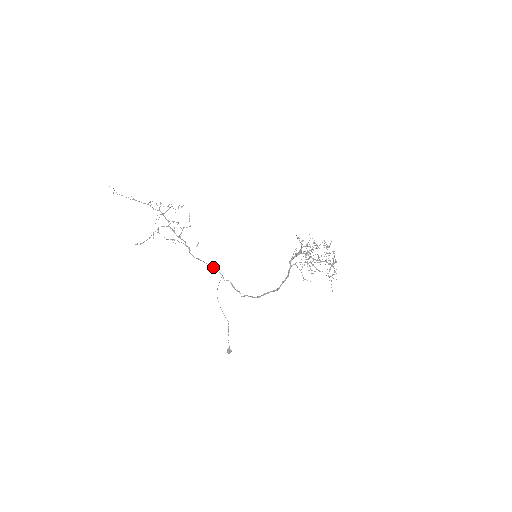
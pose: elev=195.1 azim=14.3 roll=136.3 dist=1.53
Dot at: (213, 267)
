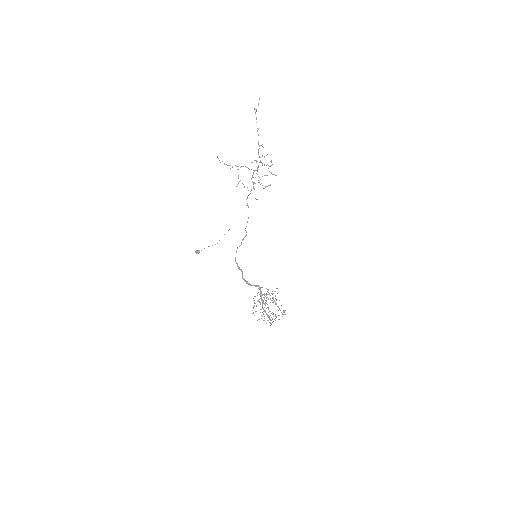
Dot at: occluded
